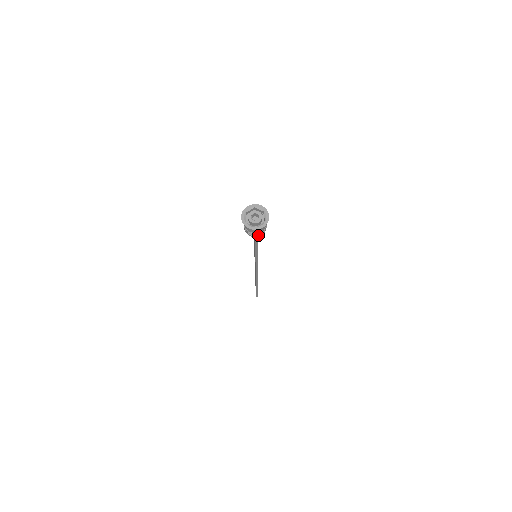
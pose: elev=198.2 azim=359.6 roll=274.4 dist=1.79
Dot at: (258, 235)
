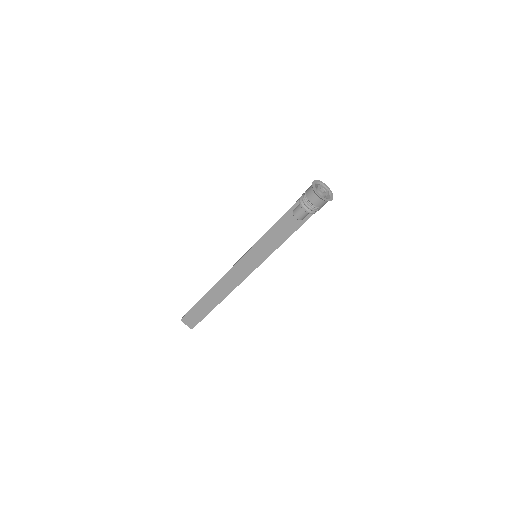
Dot at: occluded
